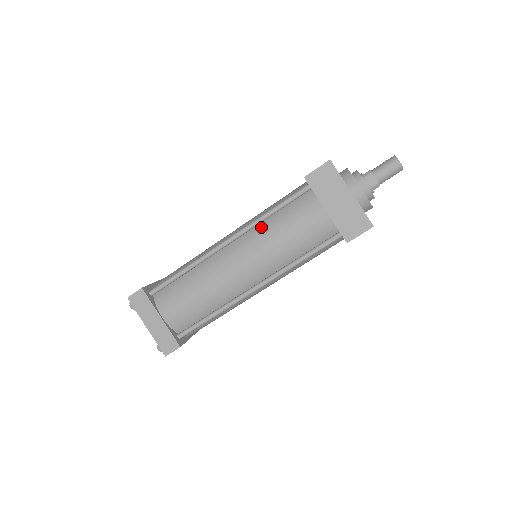
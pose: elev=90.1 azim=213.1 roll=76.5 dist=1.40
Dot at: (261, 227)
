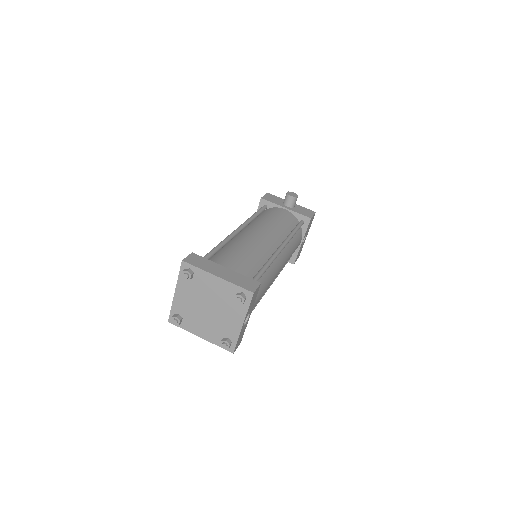
Dot at: (254, 222)
